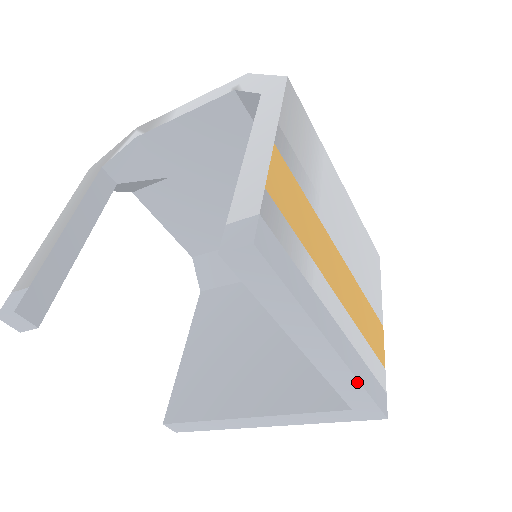
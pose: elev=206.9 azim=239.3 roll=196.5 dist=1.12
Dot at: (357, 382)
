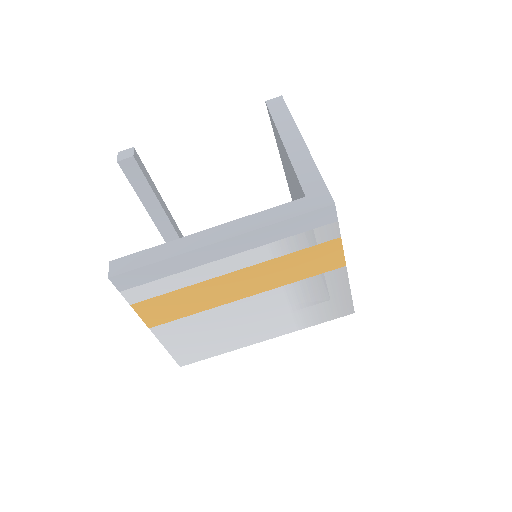
Dot at: (314, 164)
